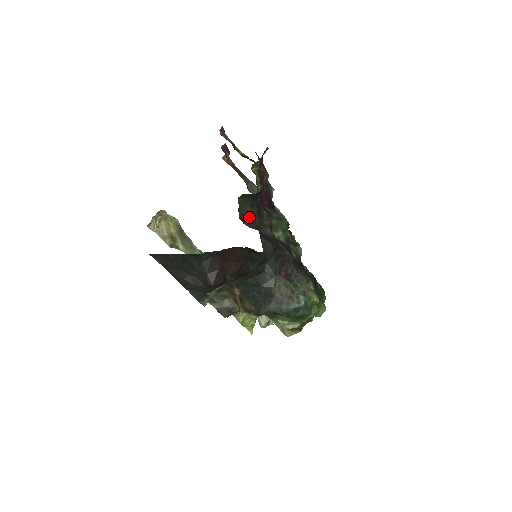
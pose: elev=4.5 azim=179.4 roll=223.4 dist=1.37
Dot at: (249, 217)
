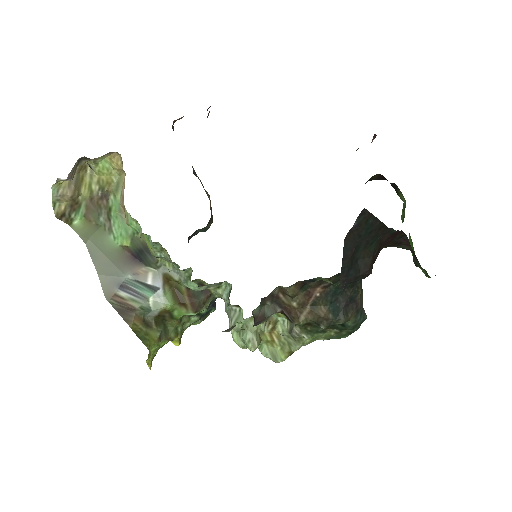
Dot at: occluded
